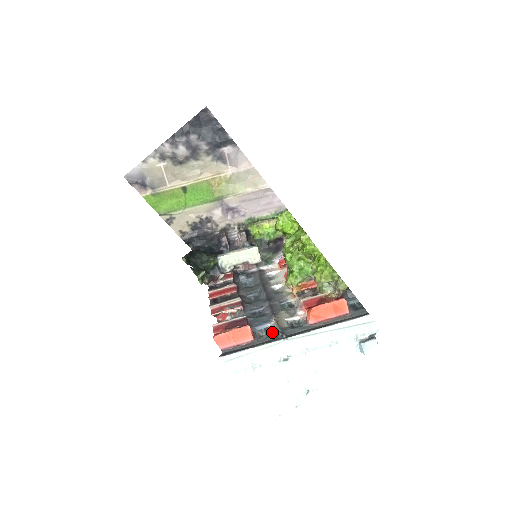
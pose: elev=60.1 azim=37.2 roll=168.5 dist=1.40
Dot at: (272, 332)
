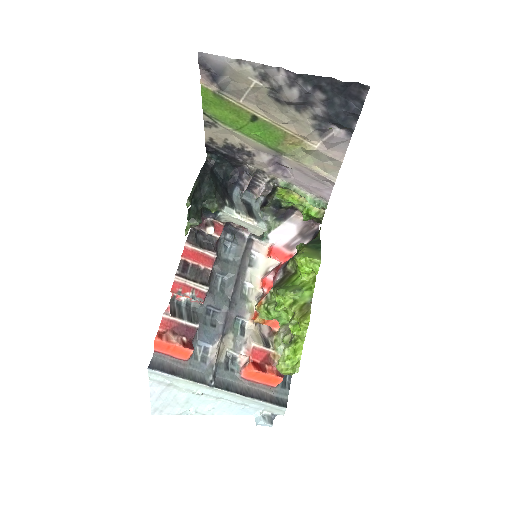
Dot at: (207, 360)
